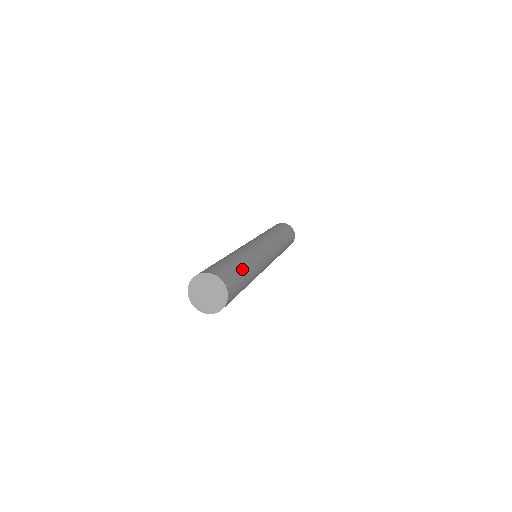
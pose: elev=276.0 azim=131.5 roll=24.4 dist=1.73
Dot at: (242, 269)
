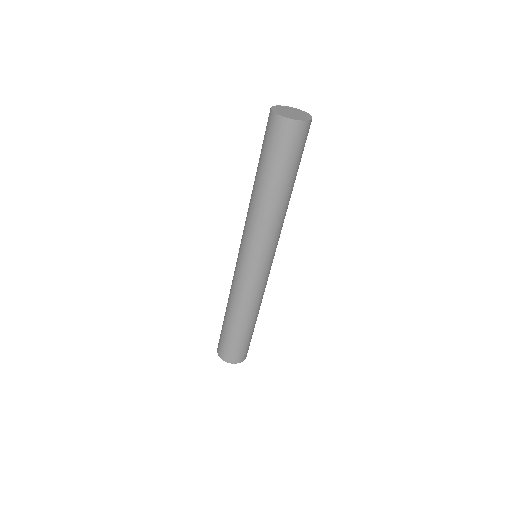
Dot at: occluded
